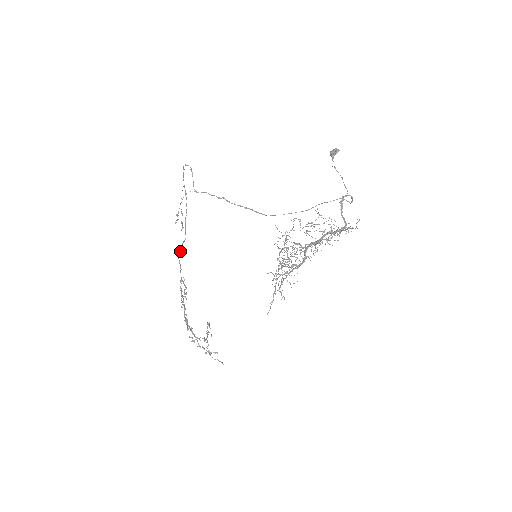
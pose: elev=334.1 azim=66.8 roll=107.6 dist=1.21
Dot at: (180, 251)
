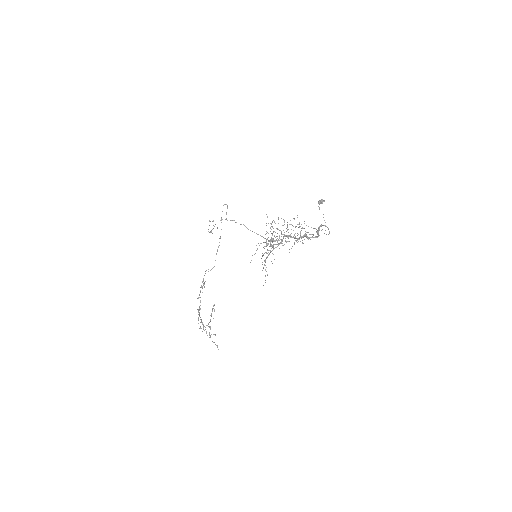
Dot at: occluded
